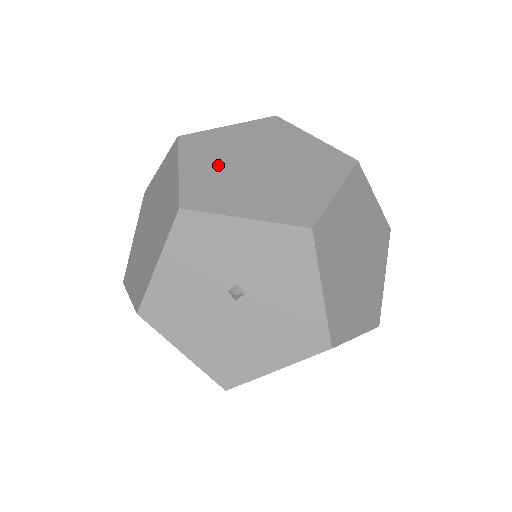
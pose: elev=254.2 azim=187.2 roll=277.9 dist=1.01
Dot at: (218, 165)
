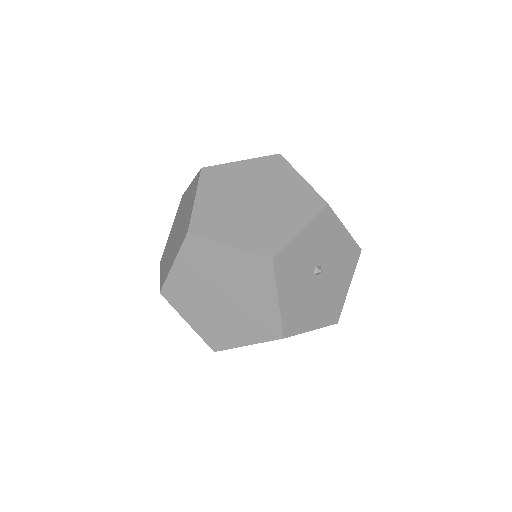
Dot at: (239, 222)
